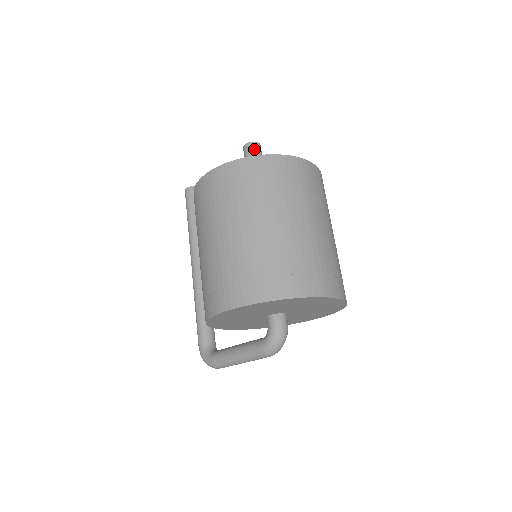
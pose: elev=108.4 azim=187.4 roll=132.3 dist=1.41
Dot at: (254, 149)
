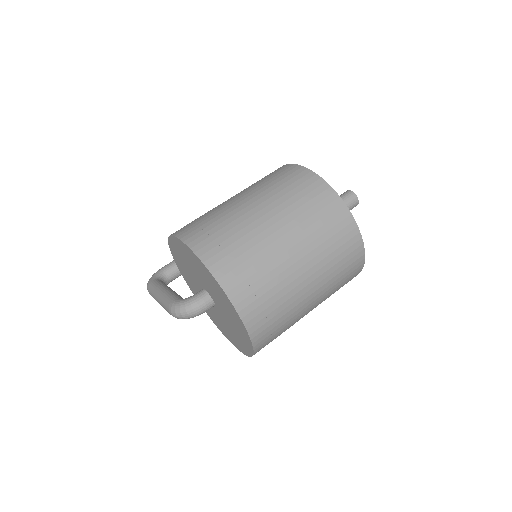
Dot at: (349, 198)
